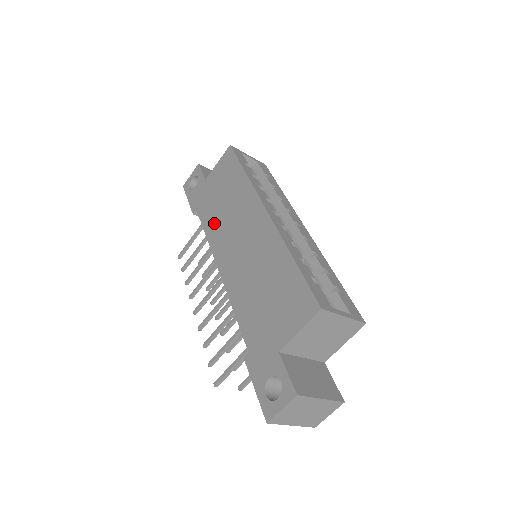
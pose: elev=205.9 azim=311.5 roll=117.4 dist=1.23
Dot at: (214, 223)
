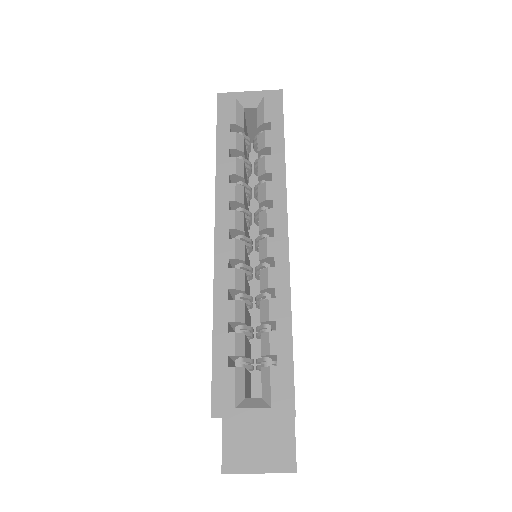
Dot at: occluded
